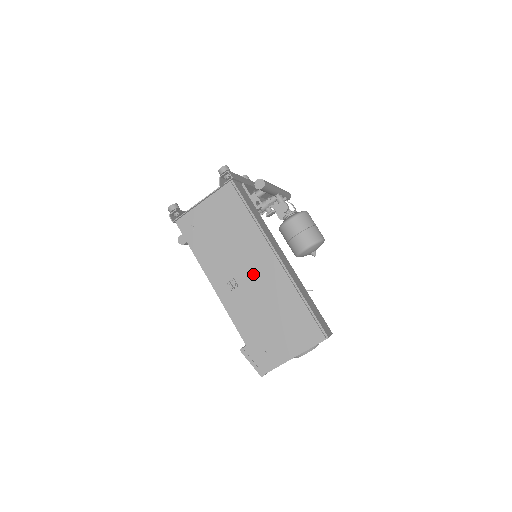
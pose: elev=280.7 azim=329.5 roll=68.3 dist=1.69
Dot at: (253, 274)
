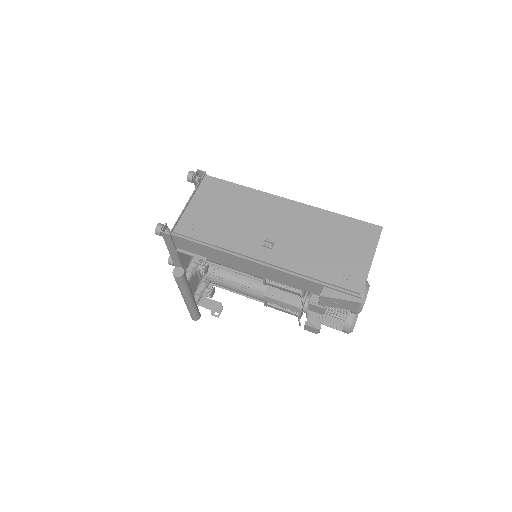
Dot at: (280, 223)
